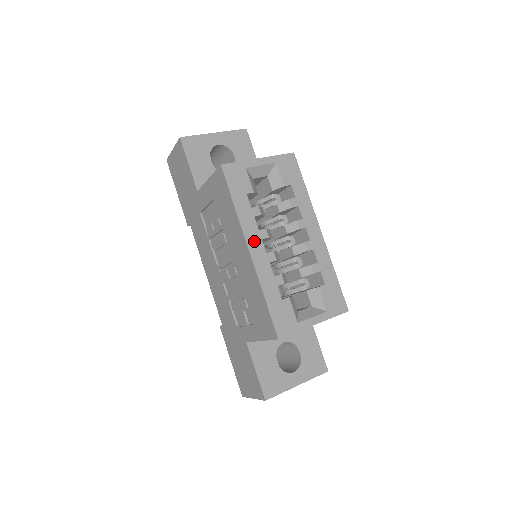
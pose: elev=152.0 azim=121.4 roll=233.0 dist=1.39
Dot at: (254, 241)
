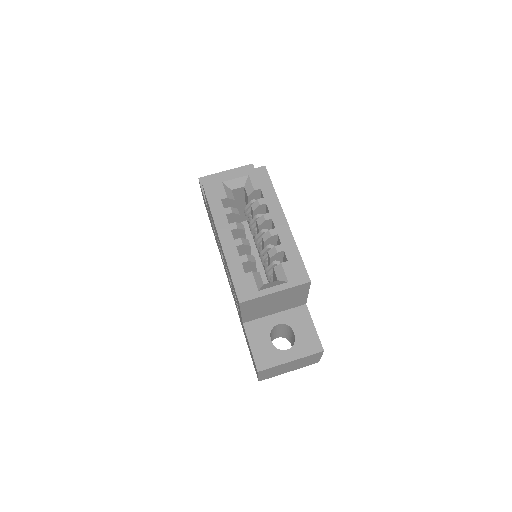
Dot at: (224, 232)
